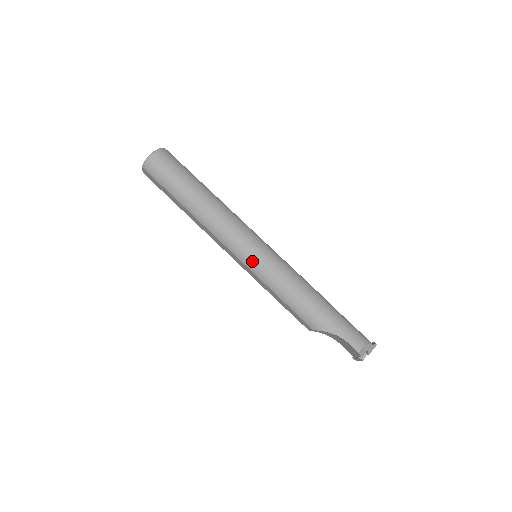
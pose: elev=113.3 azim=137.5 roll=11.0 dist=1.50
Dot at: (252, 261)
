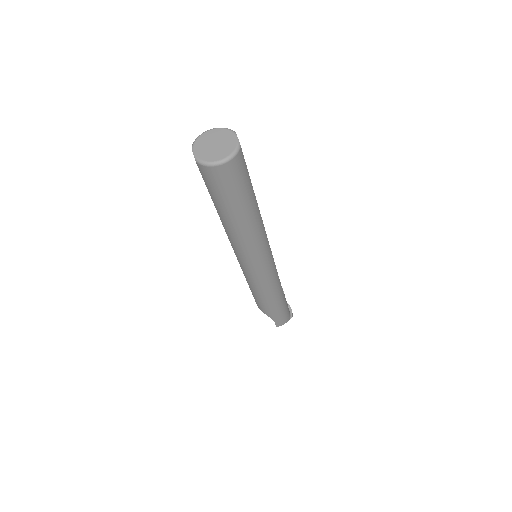
Dot at: (249, 273)
